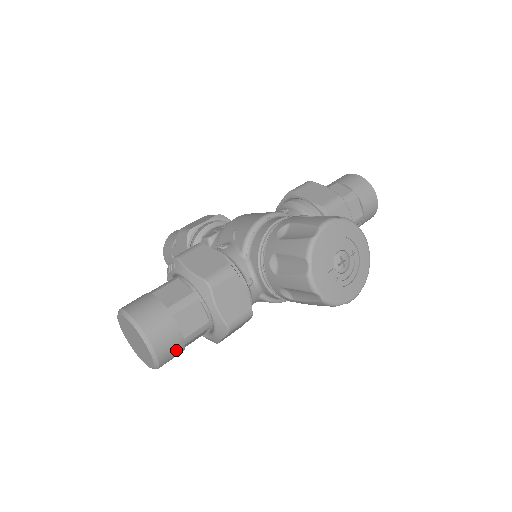
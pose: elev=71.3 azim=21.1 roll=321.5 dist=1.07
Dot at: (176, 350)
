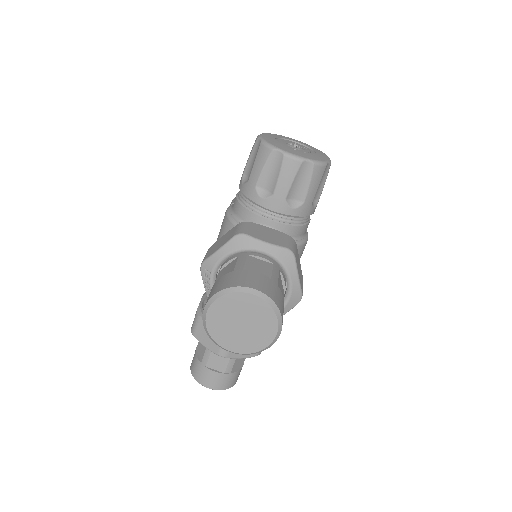
Dot at: (276, 291)
